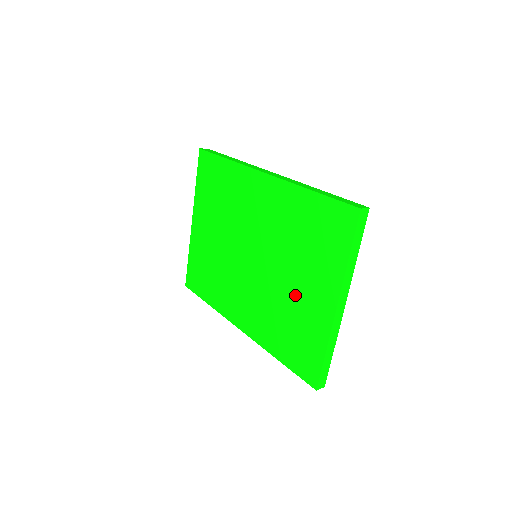
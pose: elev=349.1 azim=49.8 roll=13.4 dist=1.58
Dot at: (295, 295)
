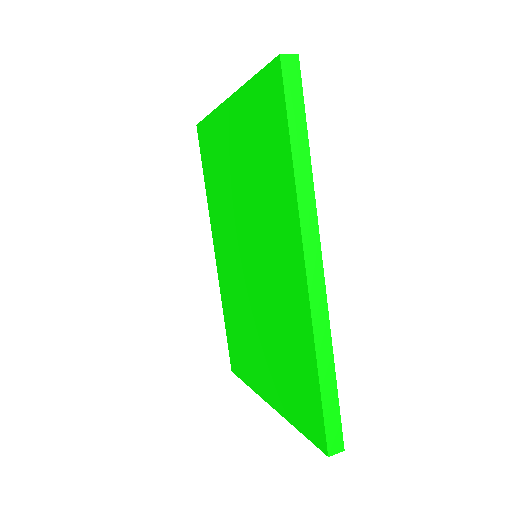
Dot at: (255, 341)
